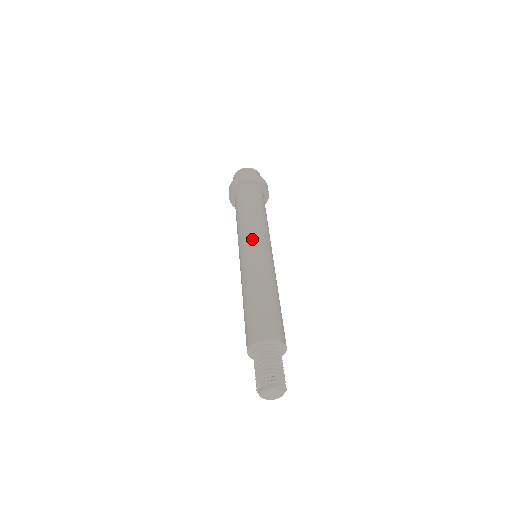
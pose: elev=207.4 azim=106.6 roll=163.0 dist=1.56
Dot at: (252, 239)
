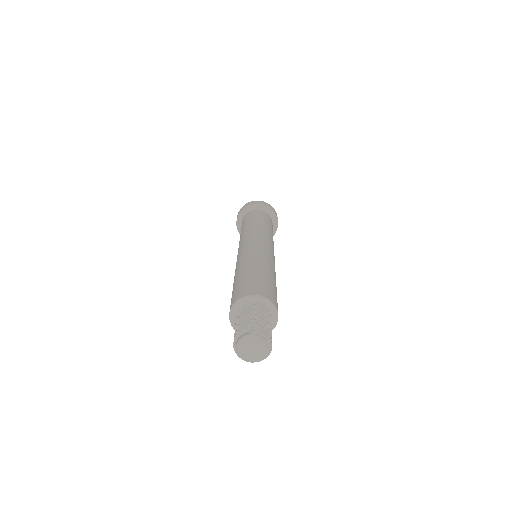
Dot at: (245, 239)
